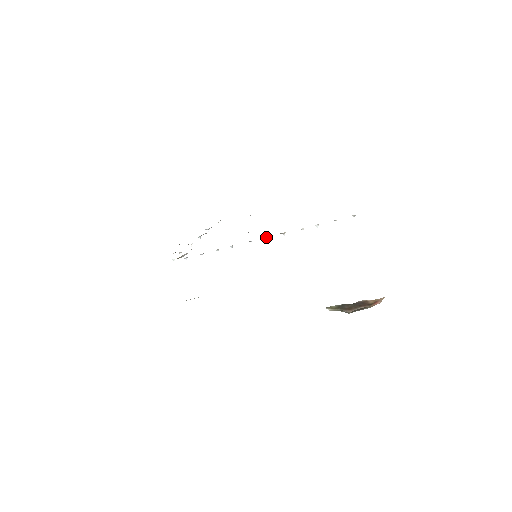
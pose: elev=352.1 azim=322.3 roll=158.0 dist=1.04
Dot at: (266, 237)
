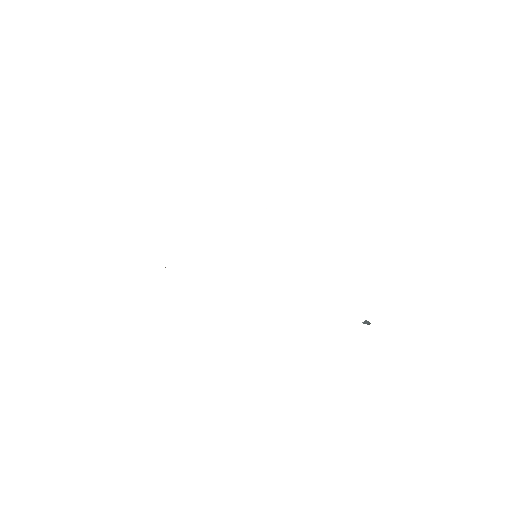
Dot at: occluded
